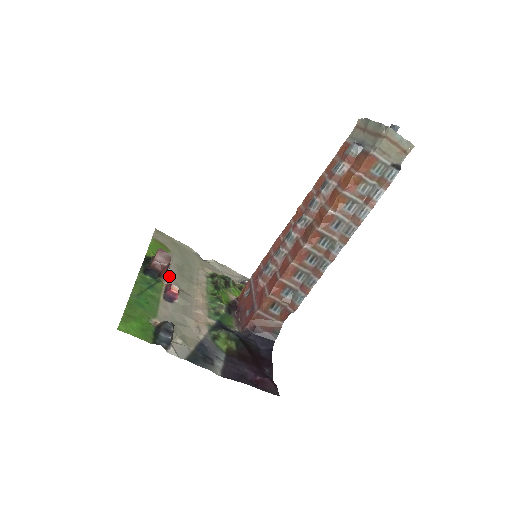
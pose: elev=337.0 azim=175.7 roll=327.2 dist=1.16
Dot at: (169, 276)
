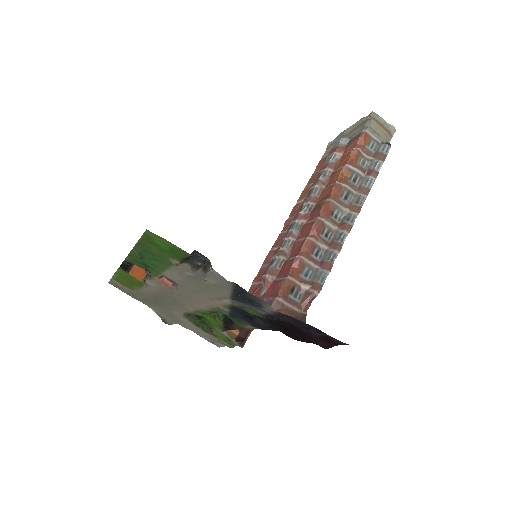
Dot at: (152, 286)
